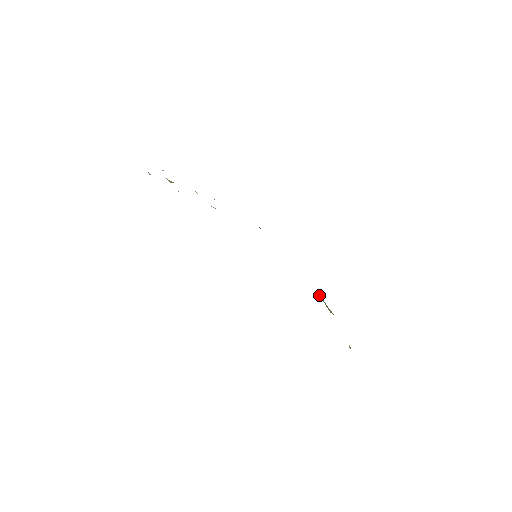
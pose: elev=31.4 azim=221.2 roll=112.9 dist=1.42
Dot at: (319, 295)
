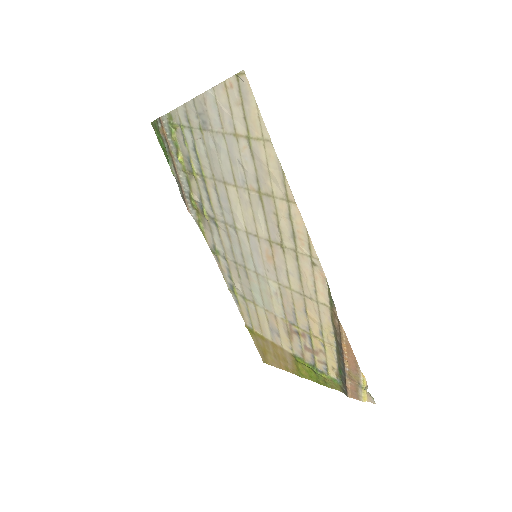
Dot at: (302, 362)
